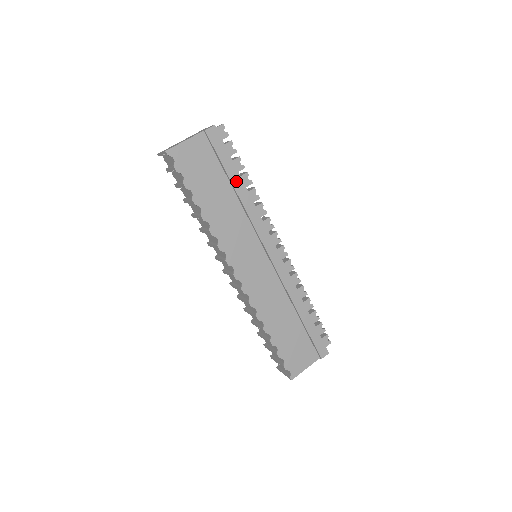
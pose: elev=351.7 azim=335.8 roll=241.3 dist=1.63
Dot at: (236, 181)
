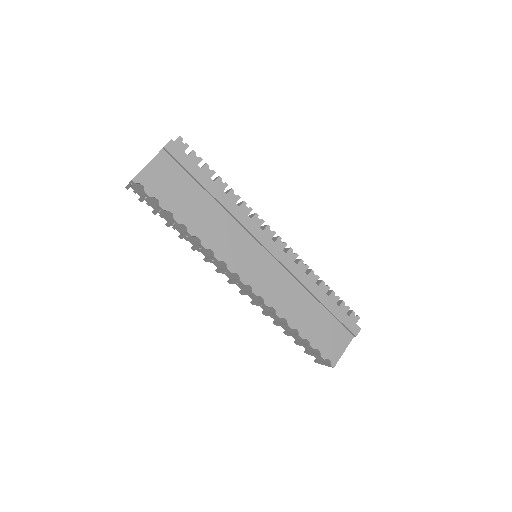
Dot at: (211, 187)
